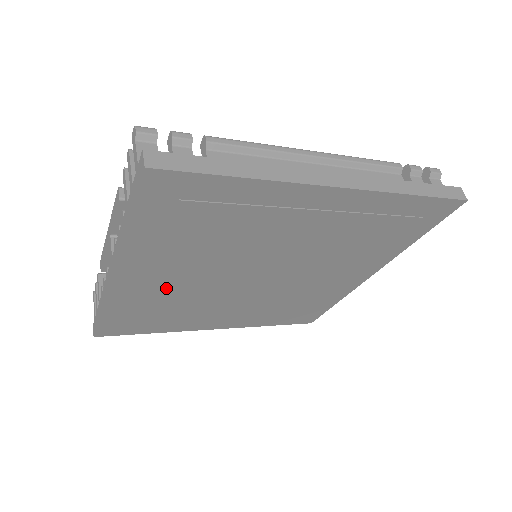
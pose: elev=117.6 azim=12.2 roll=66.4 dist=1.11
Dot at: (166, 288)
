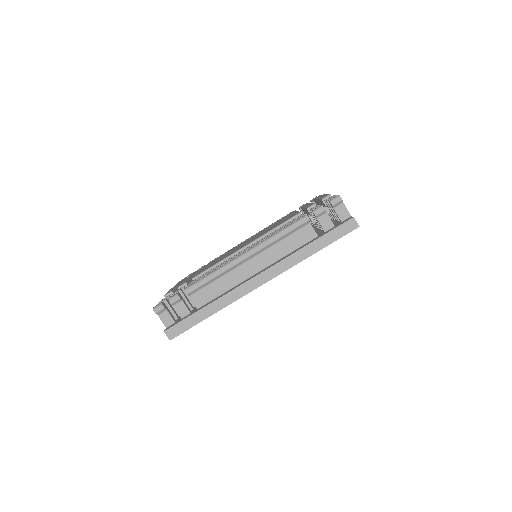
Dot at: occluded
